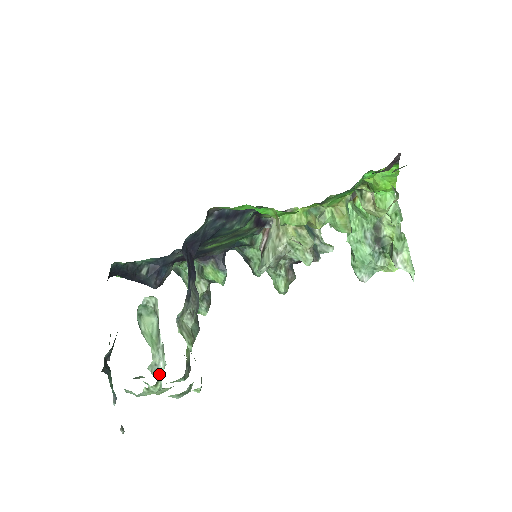
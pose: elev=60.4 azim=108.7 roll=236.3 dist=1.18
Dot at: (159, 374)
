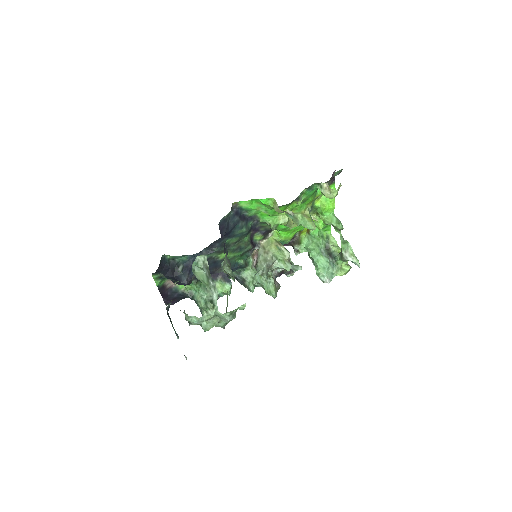
Dot at: (214, 302)
